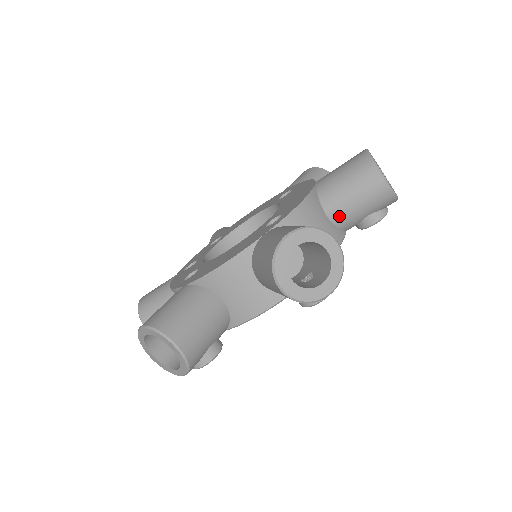
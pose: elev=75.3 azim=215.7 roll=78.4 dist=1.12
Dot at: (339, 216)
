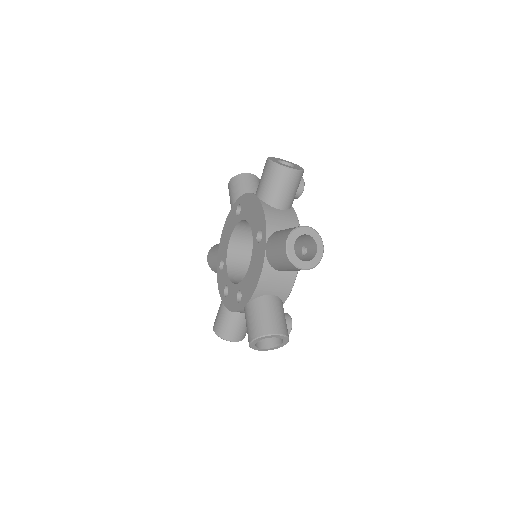
Dot at: (285, 204)
